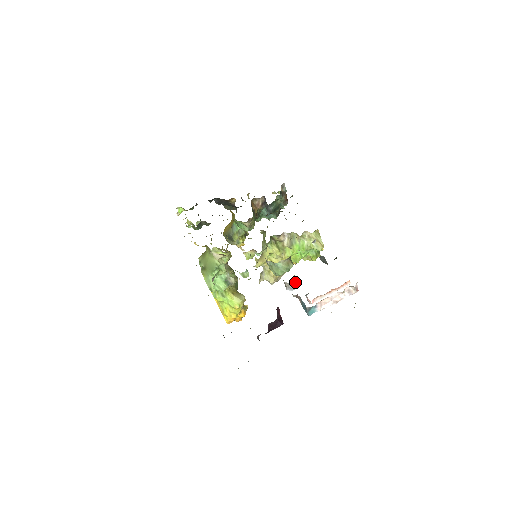
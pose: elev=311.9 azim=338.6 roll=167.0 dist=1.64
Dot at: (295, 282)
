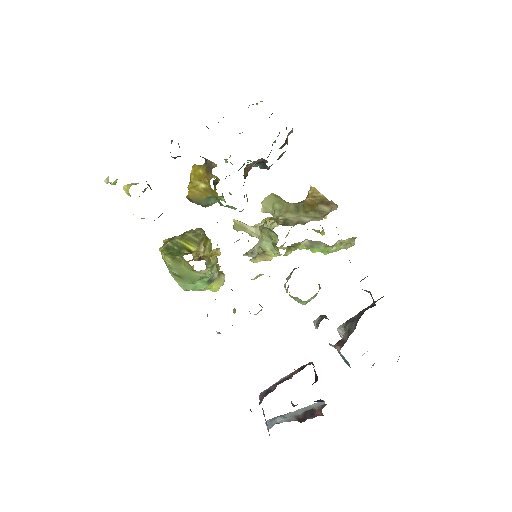
Dot at: occluded
